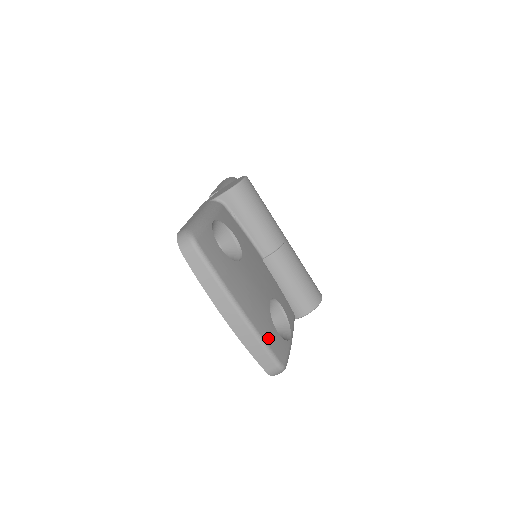
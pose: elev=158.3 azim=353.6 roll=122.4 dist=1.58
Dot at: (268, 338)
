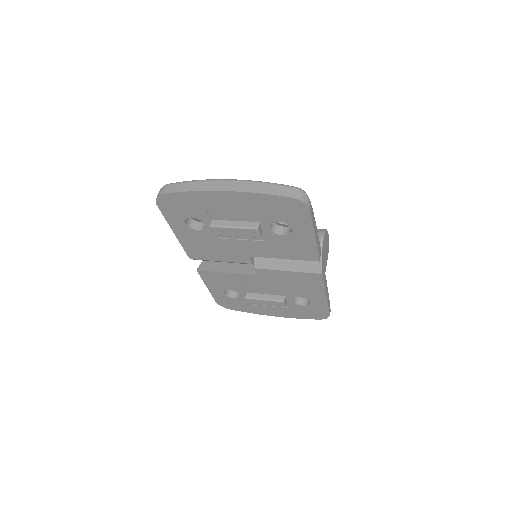
Dot at: occluded
